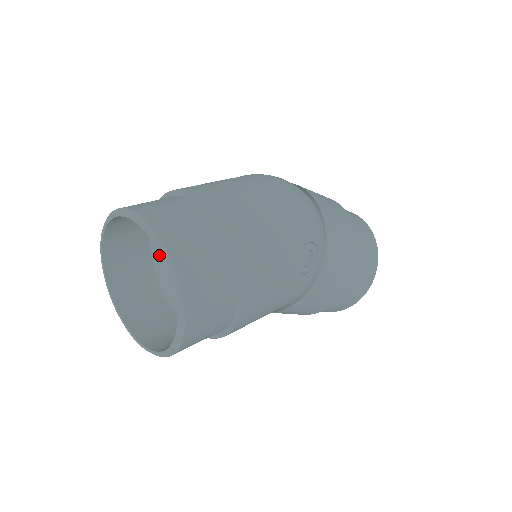
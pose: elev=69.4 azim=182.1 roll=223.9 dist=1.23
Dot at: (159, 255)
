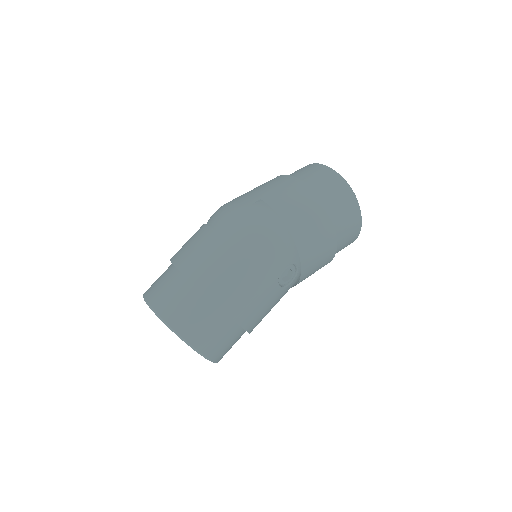
Dot at: occluded
